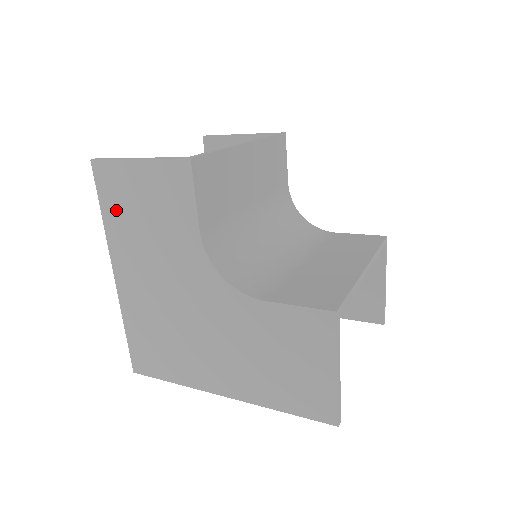
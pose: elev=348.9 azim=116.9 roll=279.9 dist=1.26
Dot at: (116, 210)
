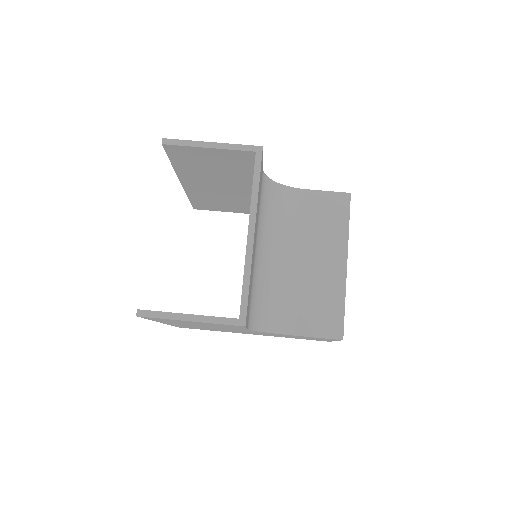
Dot at: occluded
